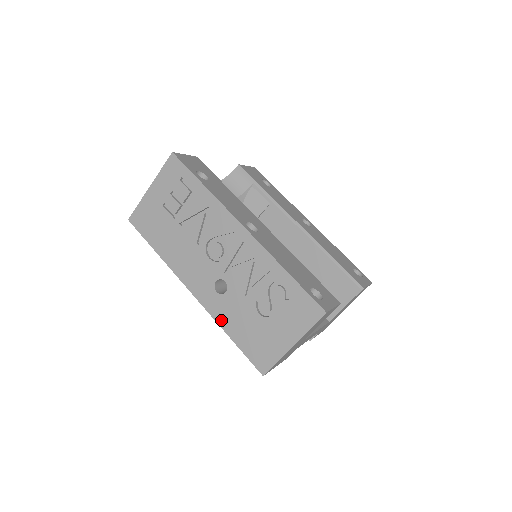
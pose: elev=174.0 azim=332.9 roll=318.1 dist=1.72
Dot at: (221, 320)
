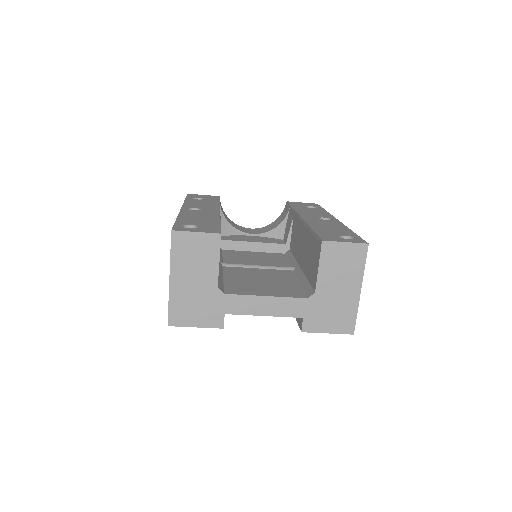
Dot at: occluded
